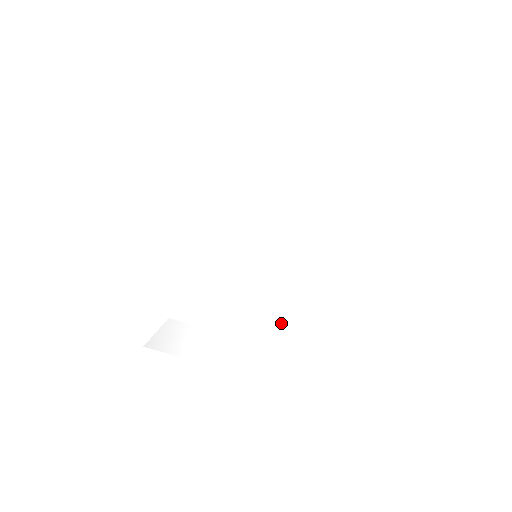
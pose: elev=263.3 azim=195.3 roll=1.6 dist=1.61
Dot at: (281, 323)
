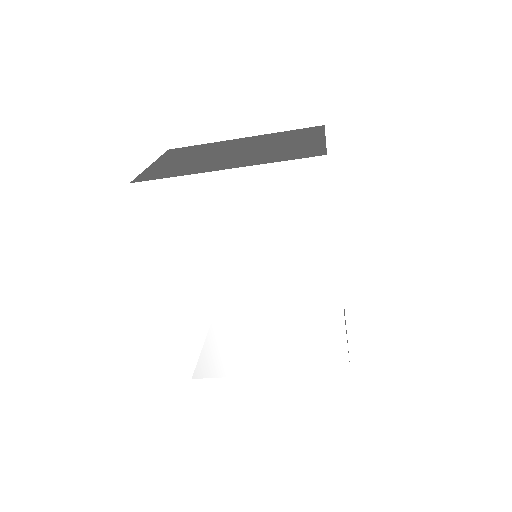
Dot at: (299, 325)
